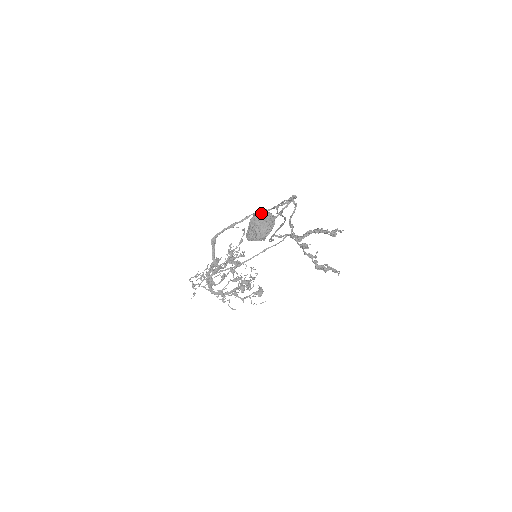
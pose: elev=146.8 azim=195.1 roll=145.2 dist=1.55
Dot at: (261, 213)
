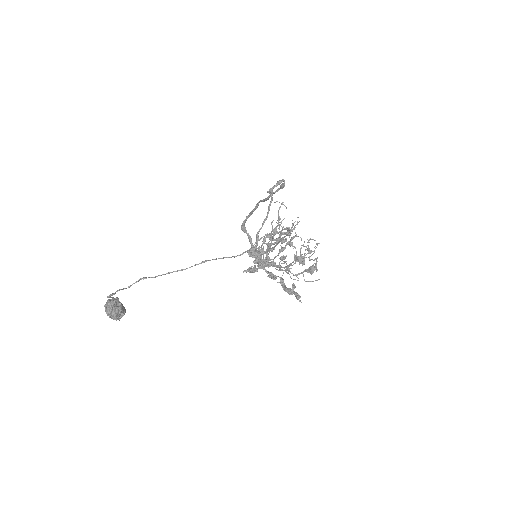
Dot at: (106, 303)
